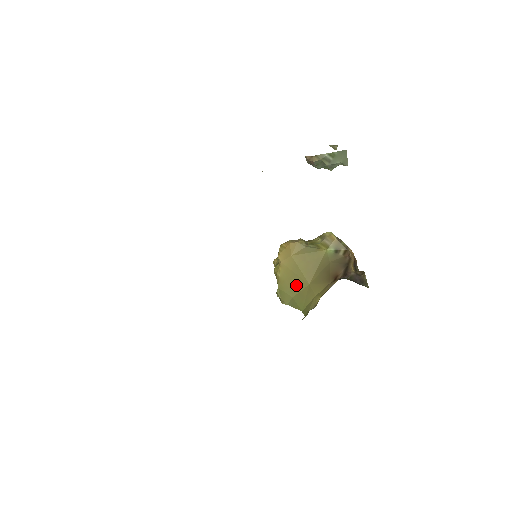
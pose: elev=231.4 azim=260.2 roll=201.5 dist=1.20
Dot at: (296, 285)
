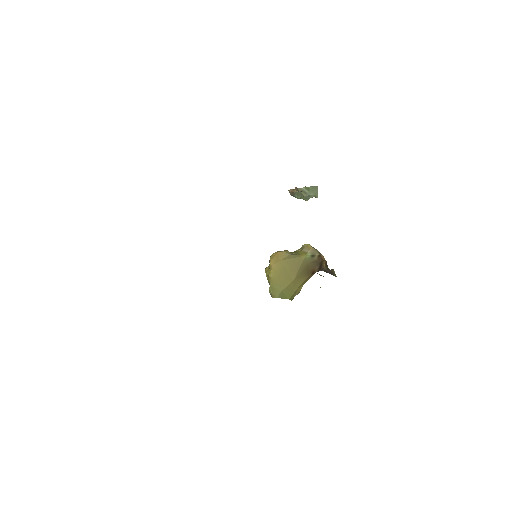
Dot at: (284, 282)
